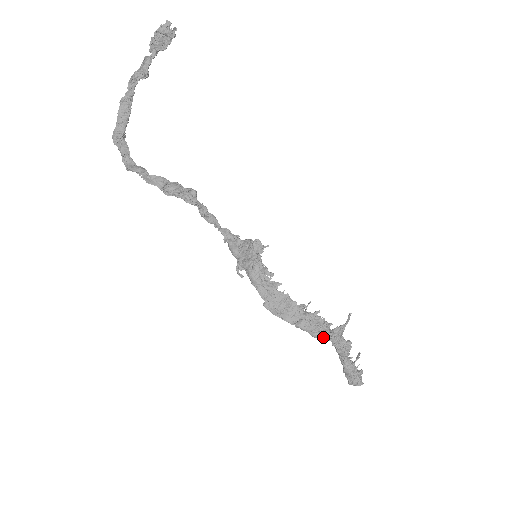
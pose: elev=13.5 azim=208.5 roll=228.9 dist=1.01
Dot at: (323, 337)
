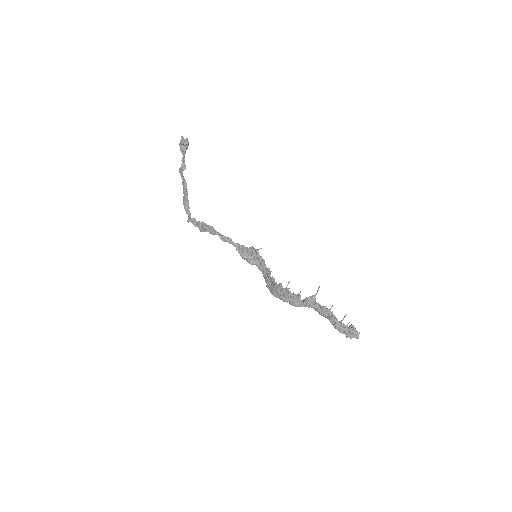
Dot at: (296, 305)
